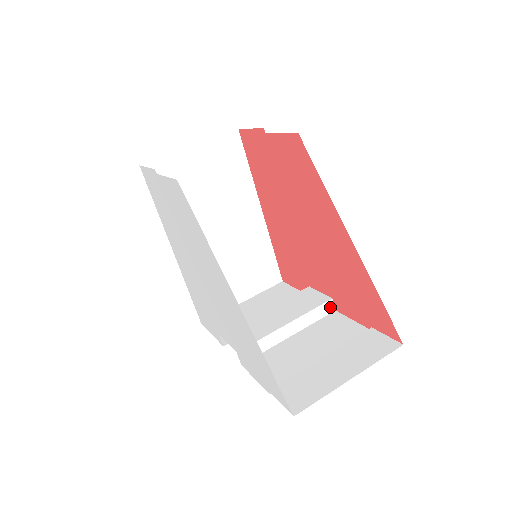
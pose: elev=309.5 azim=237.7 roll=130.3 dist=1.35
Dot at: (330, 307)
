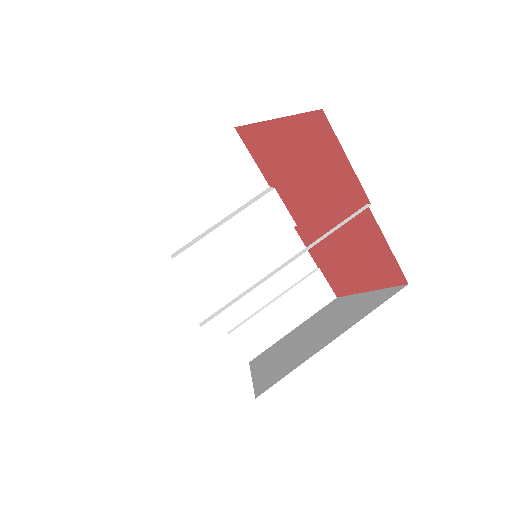
Dot at: occluded
